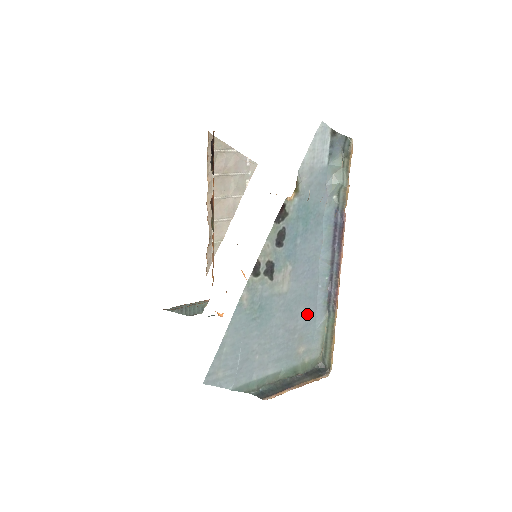
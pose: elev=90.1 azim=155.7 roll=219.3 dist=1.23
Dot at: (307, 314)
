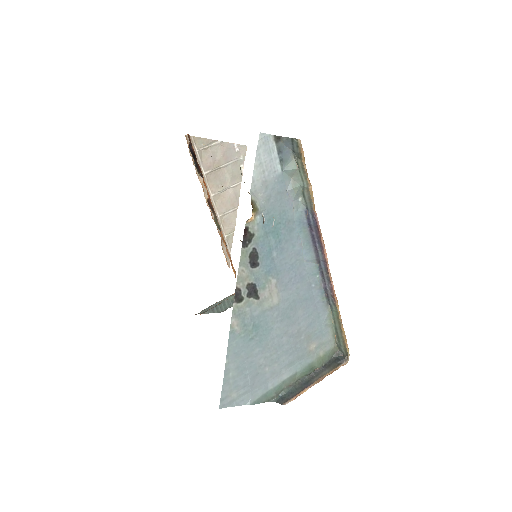
Dot at: (308, 314)
